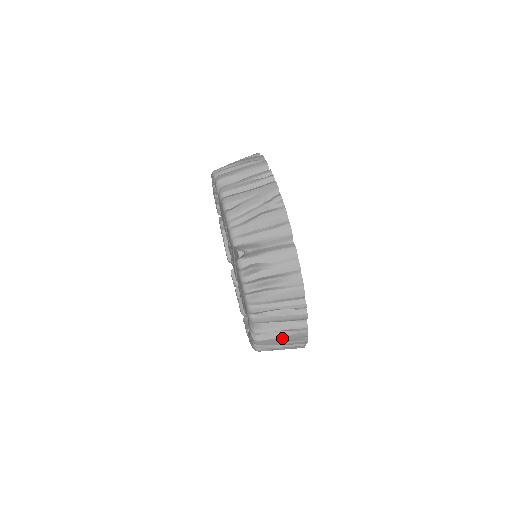
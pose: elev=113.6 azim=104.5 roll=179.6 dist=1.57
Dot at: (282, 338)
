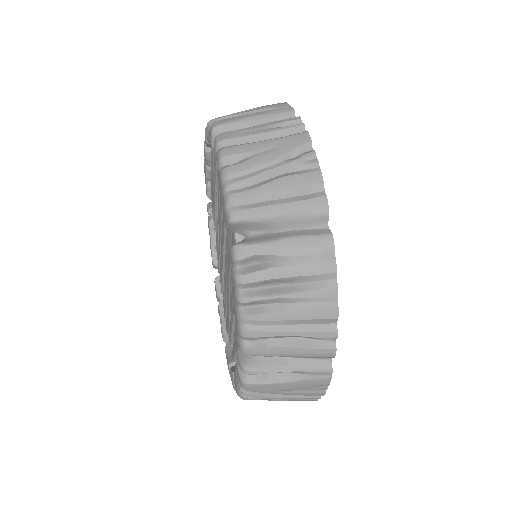
Dot at: (288, 384)
